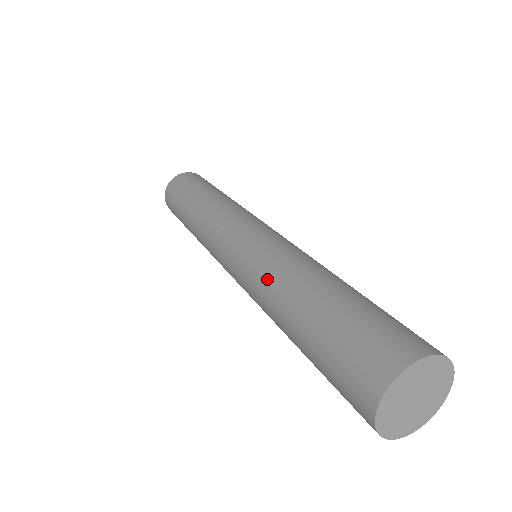
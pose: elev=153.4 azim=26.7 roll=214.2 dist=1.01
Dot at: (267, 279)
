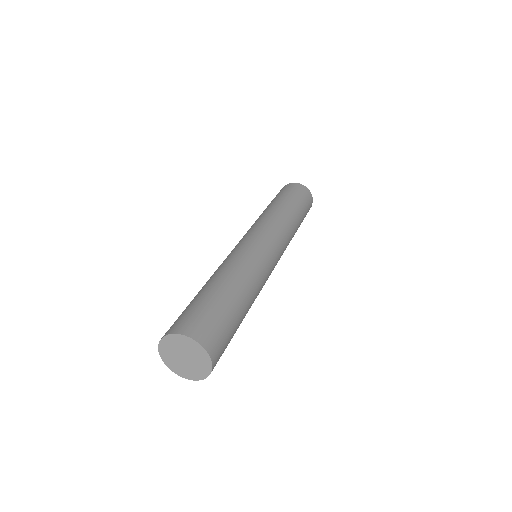
Dot at: (222, 265)
